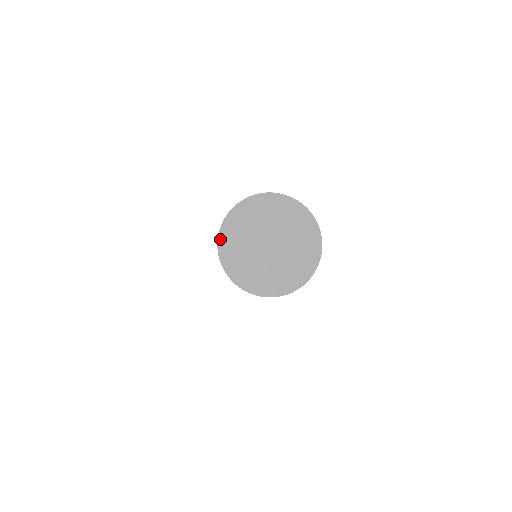
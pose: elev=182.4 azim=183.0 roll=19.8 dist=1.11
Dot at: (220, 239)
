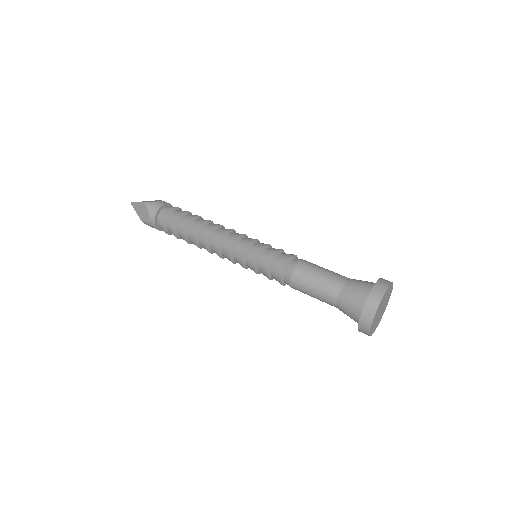
Dot at: (372, 324)
